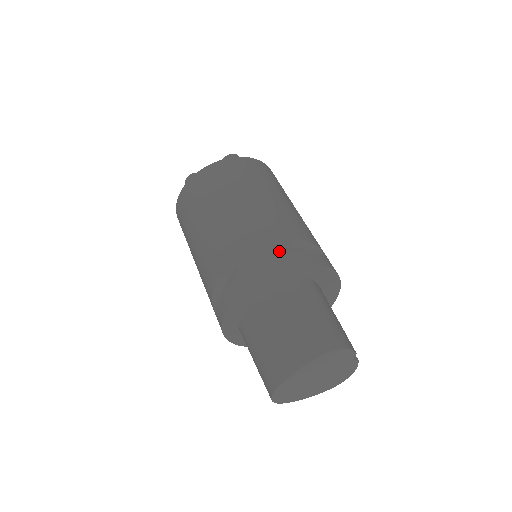
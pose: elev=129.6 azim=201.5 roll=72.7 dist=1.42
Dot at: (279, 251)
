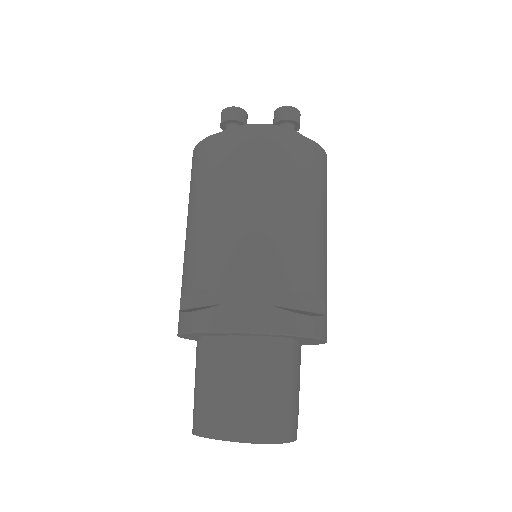
Dot at: (276, 302)
